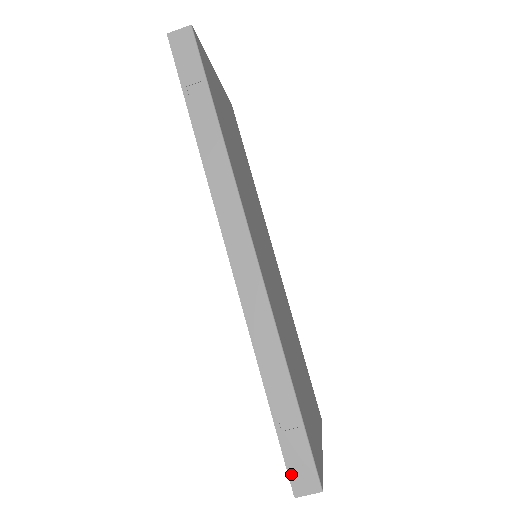
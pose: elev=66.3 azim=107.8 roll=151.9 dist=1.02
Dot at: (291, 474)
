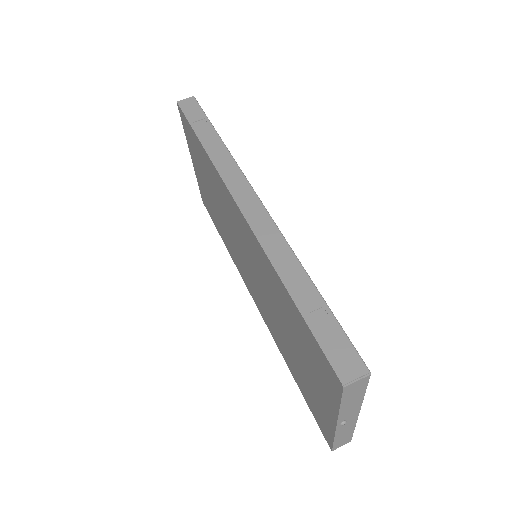
Dot at: (333, 363)
